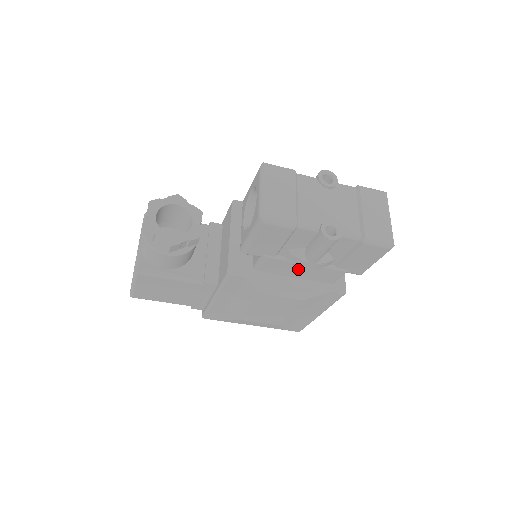
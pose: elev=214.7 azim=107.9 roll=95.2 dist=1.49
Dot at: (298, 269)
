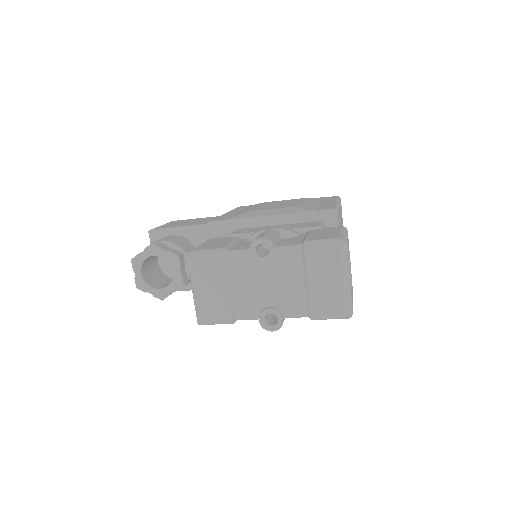
Dot at: occluded
